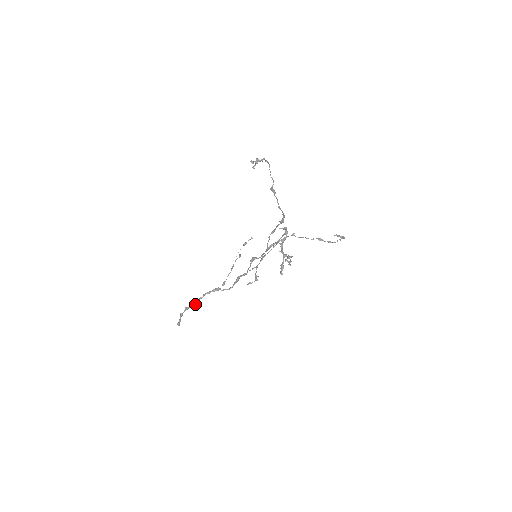
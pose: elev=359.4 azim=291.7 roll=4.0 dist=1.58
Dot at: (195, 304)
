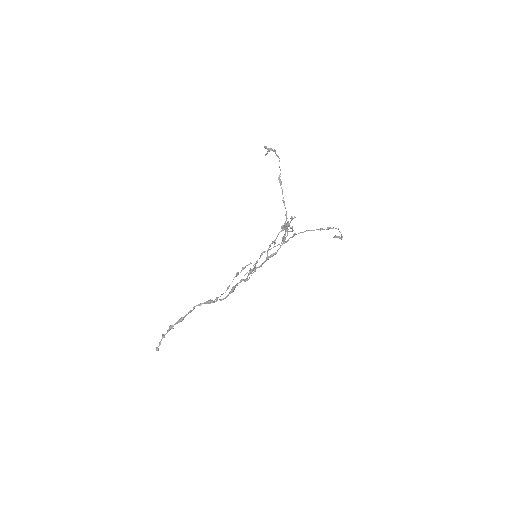
Dot at: (182, 318)
